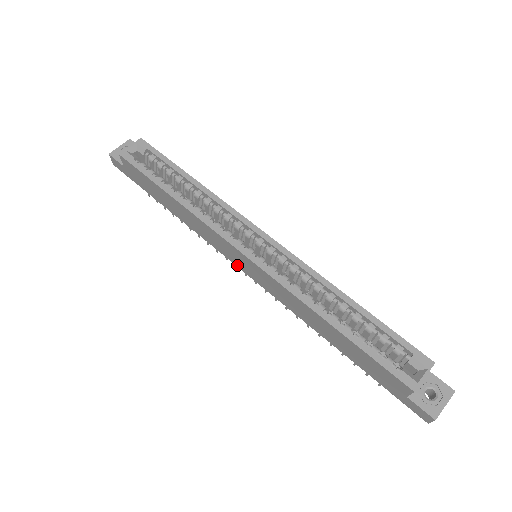
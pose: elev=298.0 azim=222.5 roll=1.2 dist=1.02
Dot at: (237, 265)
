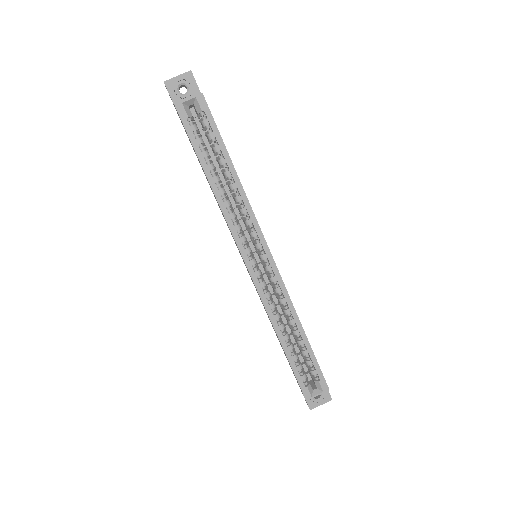
Dot at: occluded
